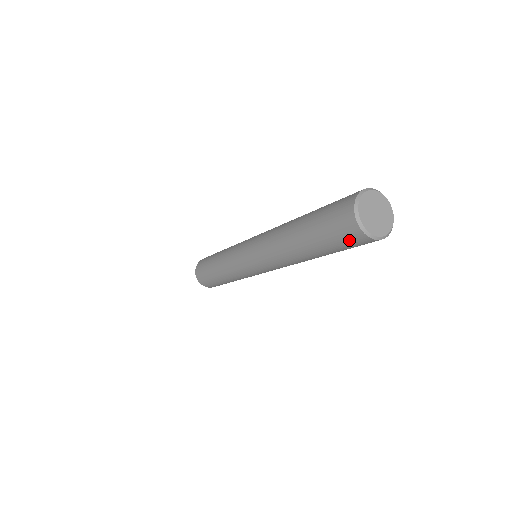
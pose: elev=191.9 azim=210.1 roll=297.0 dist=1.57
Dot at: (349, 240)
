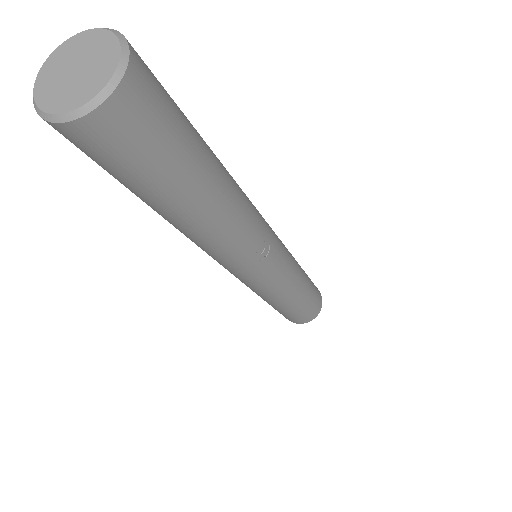
Dot at: (82, 150)
